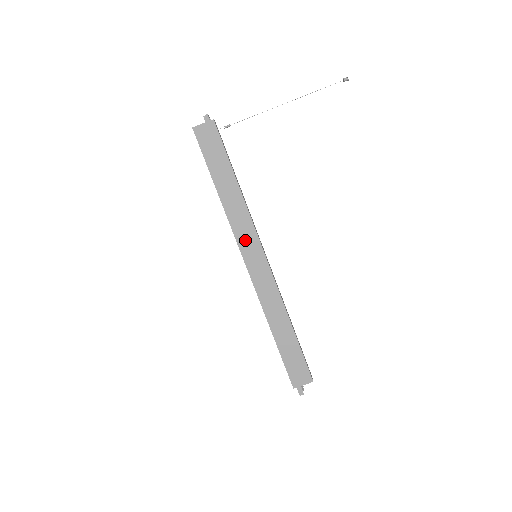
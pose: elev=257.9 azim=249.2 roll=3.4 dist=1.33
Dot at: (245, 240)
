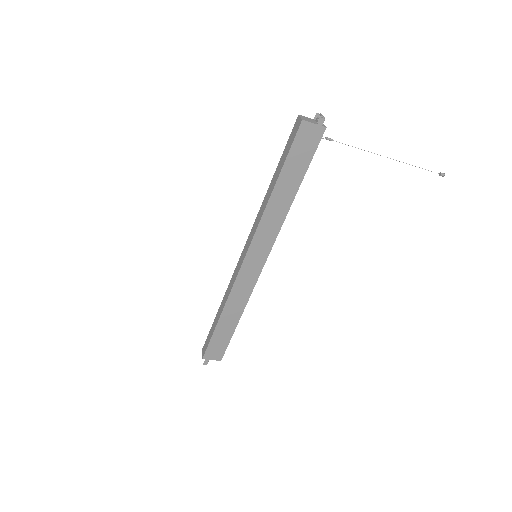
Dot at: (260, 242)
